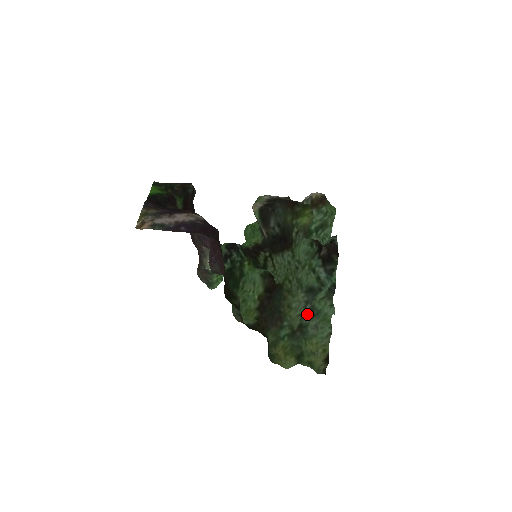
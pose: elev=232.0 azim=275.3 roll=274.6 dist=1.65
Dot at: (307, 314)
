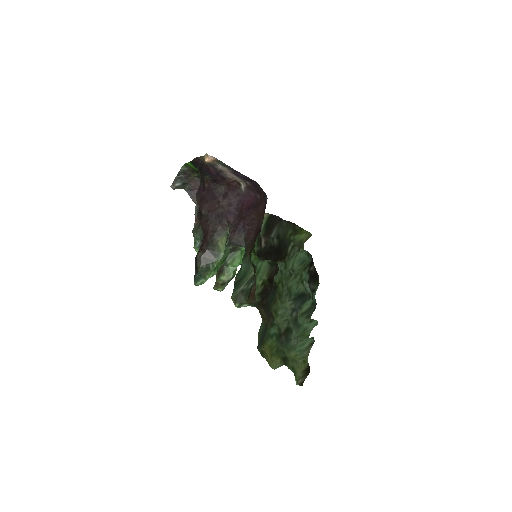
Dot at: (292, 321)
